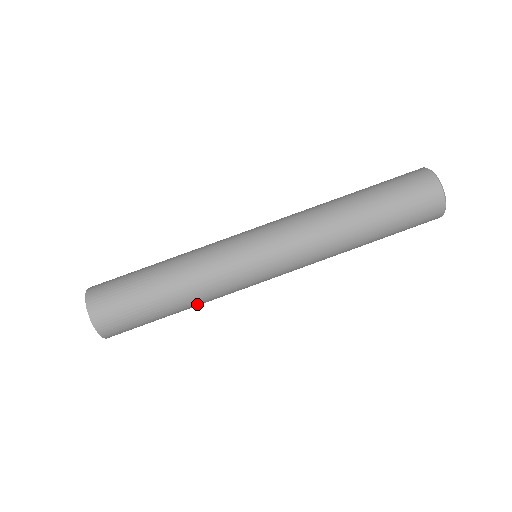
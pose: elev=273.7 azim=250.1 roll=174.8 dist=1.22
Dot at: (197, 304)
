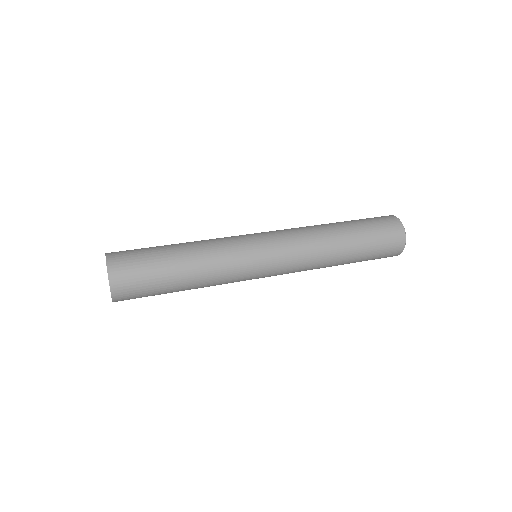
Dot at: (199, 255)
